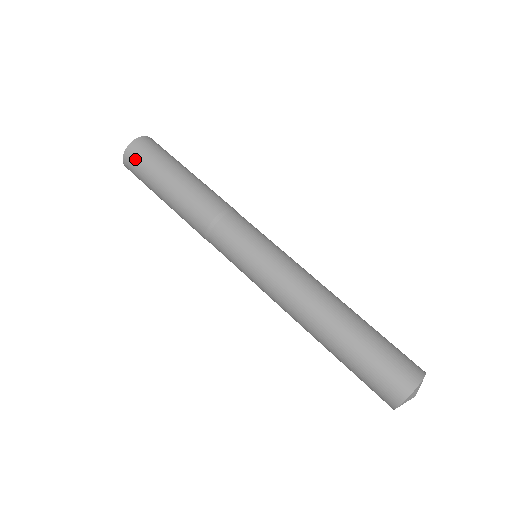
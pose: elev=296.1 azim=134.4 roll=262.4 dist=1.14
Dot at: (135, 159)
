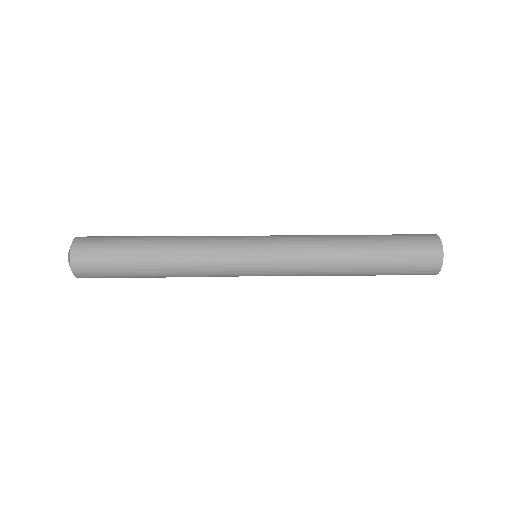
Dot at: (89, 241)
